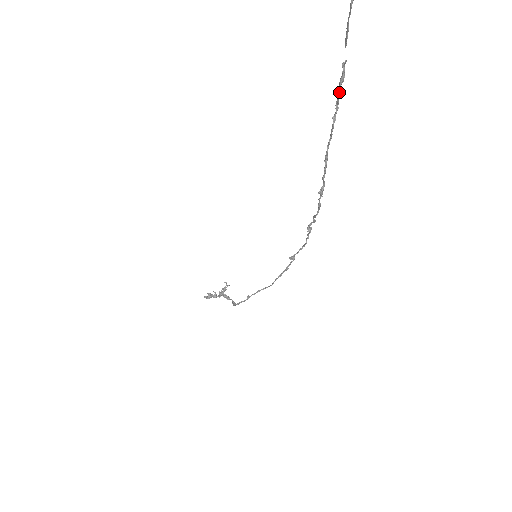
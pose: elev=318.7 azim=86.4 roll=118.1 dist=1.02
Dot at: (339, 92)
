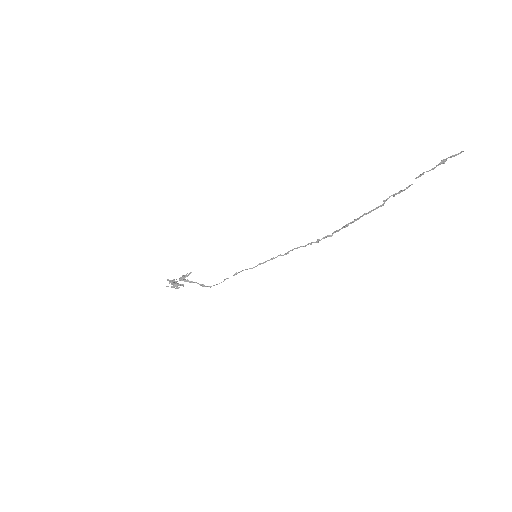
Dot at: occluded
